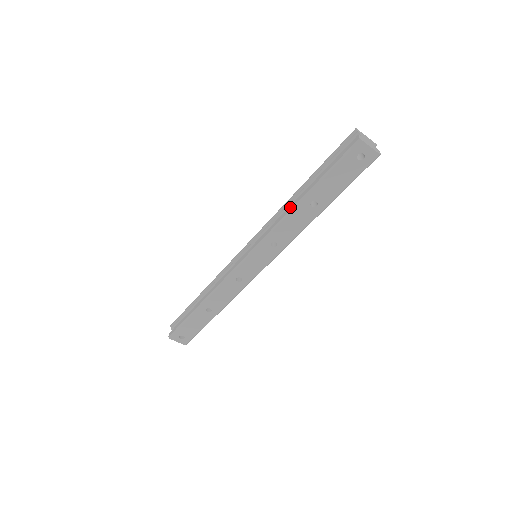
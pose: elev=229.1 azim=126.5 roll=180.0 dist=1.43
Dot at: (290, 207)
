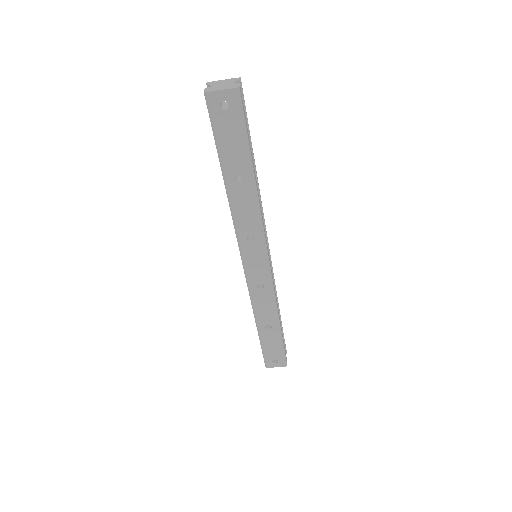
Dot at: (227, 197)
